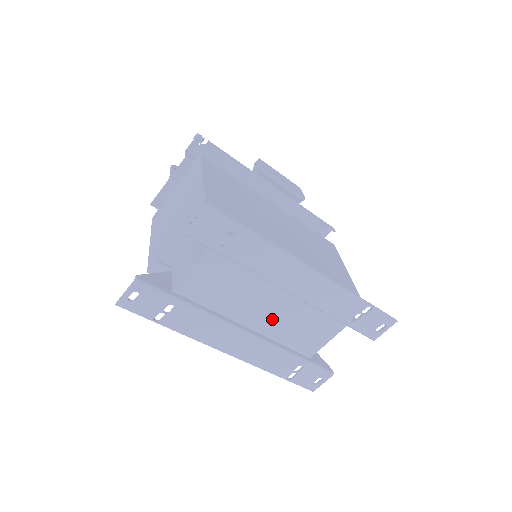
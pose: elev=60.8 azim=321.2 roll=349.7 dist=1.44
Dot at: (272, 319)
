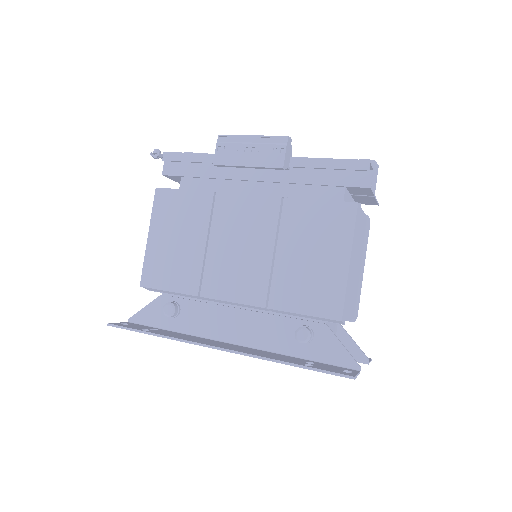
Dot at: occluded
